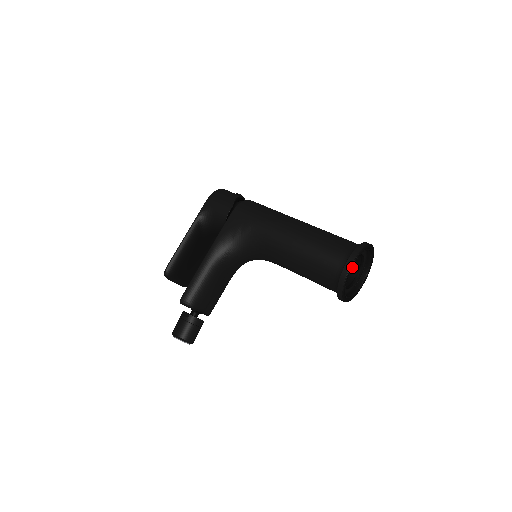
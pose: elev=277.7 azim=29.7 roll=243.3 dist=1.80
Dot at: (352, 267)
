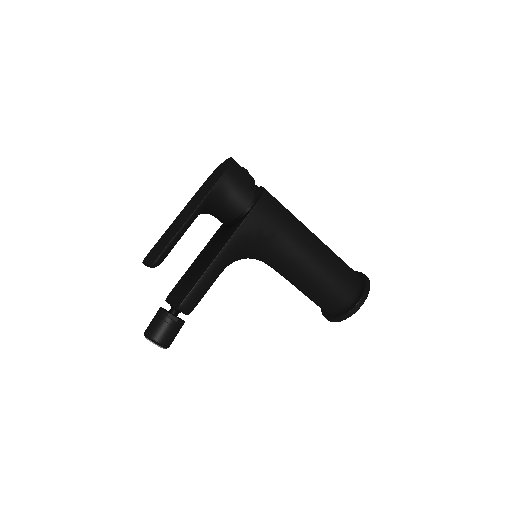
Dot at: occluded
